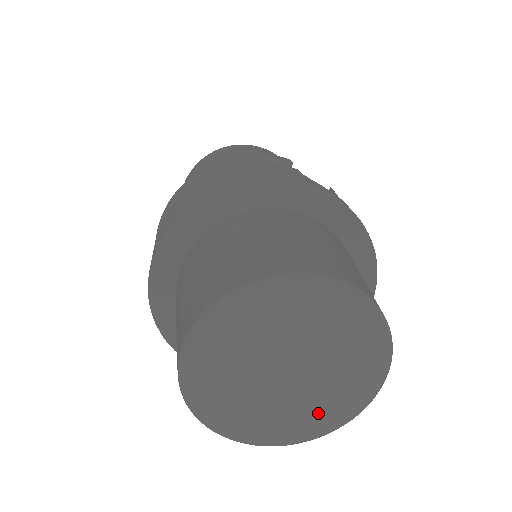
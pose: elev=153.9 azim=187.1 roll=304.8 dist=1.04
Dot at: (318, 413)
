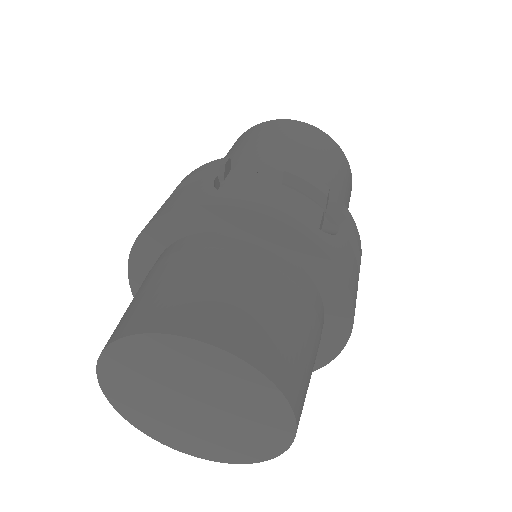
Dot at: (255, 438)
